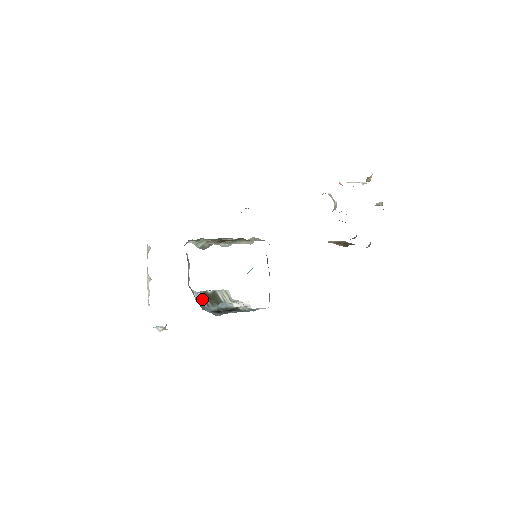
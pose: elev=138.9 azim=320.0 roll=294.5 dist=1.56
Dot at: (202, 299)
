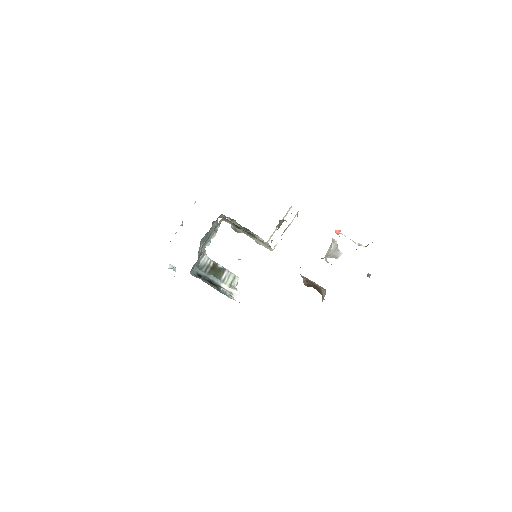
Dot at: (206, 264)
